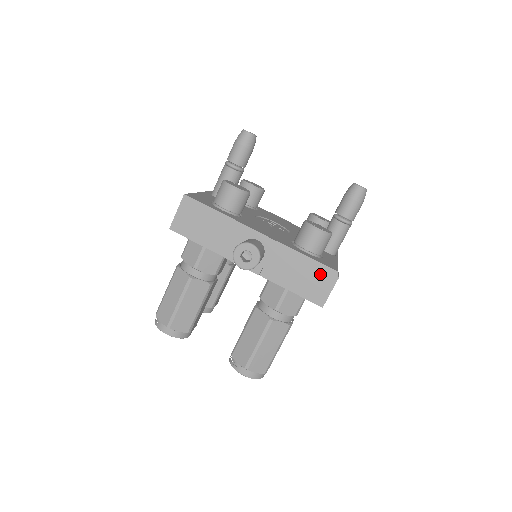
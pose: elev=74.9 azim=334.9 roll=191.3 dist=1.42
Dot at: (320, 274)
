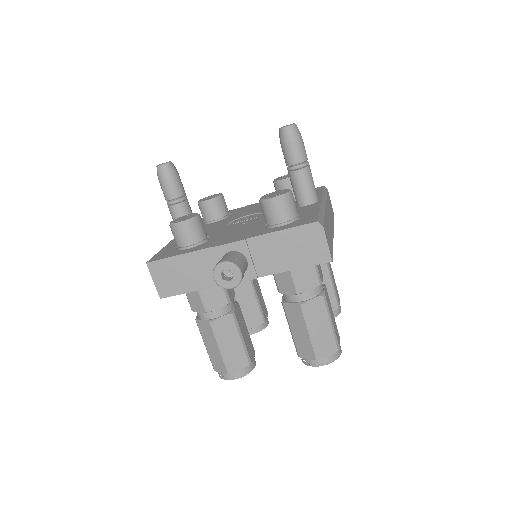
Dot at: (305, 236)
